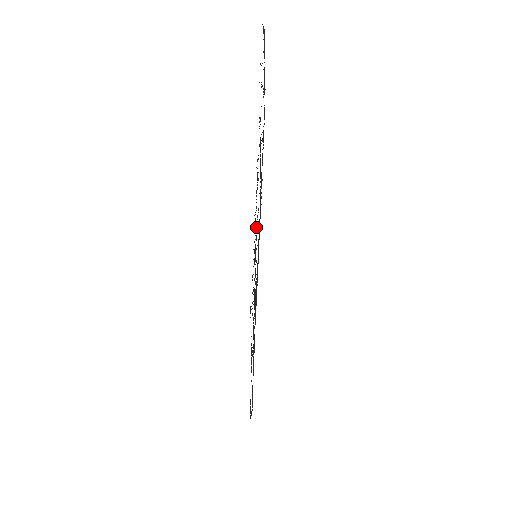
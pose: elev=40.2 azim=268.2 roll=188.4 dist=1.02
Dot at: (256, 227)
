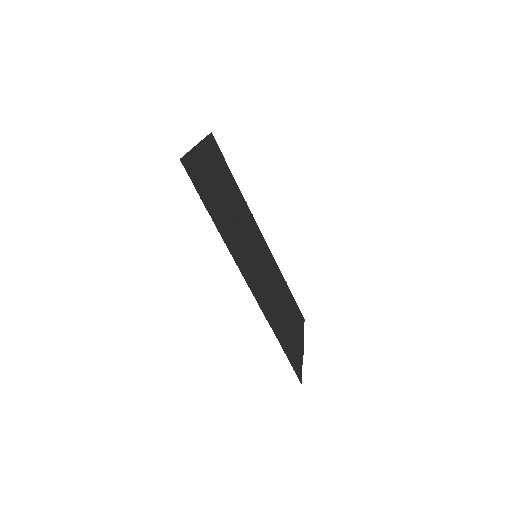
Dot at: (253, 240)
